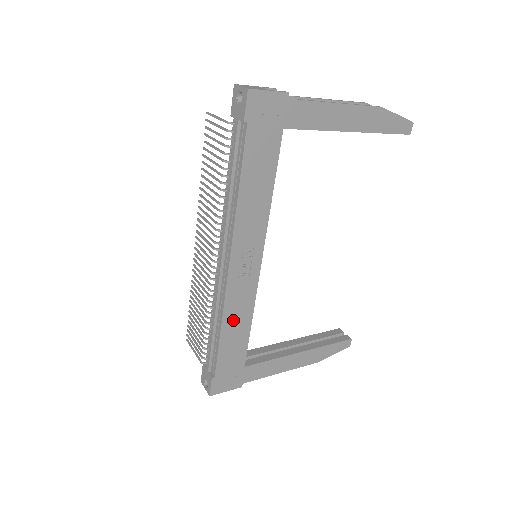
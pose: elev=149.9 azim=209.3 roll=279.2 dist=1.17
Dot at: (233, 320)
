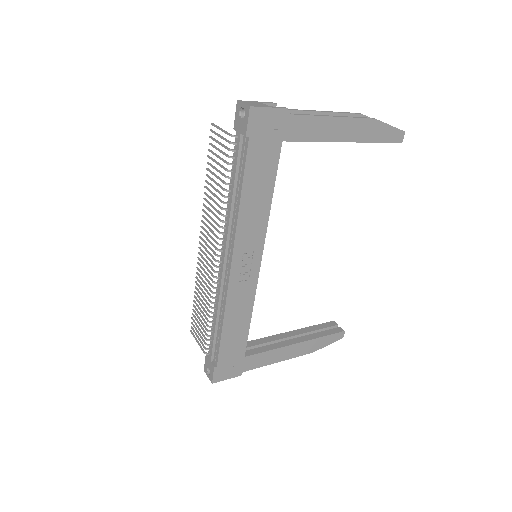
Dot at: (234, 315)
